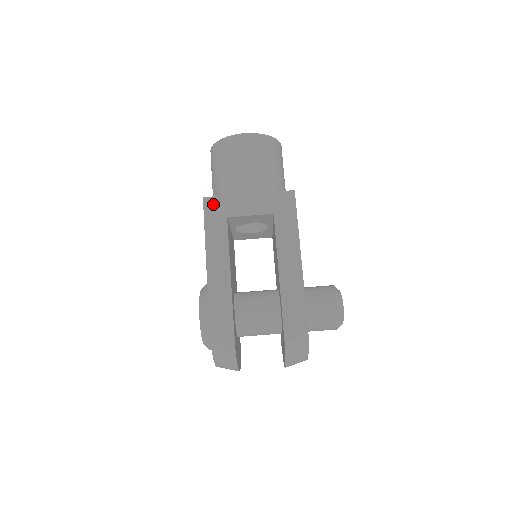
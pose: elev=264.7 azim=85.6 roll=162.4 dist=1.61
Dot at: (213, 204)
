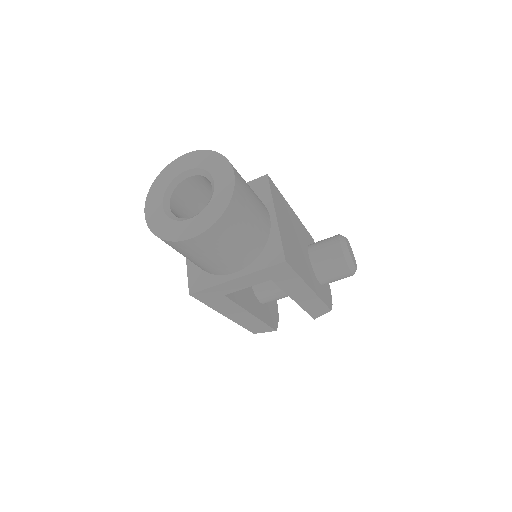
Dot at: (203, 295)
